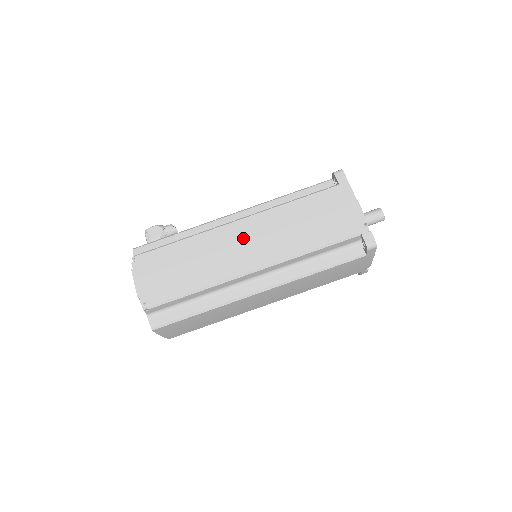
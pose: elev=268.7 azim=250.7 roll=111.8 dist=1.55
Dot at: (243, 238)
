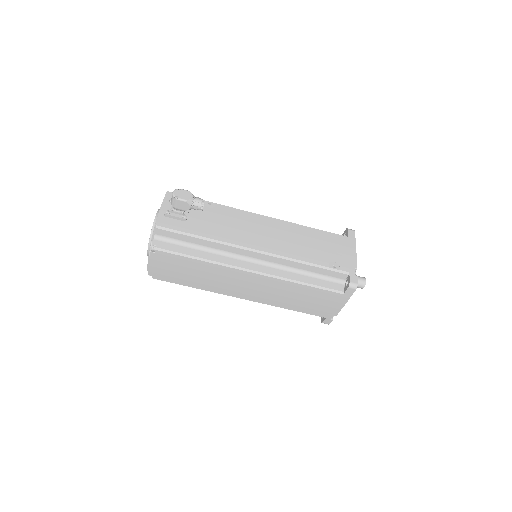
Dot at: (248, 283)
